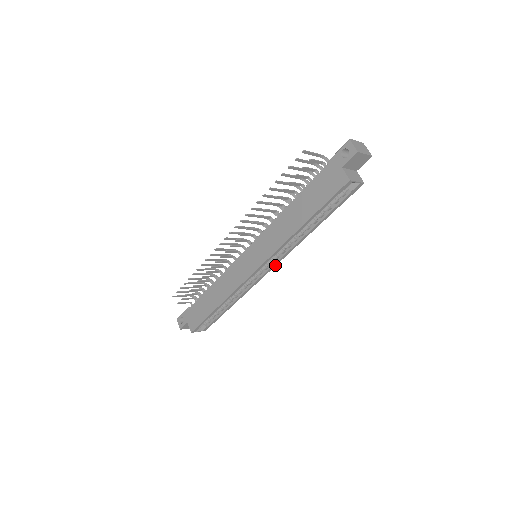
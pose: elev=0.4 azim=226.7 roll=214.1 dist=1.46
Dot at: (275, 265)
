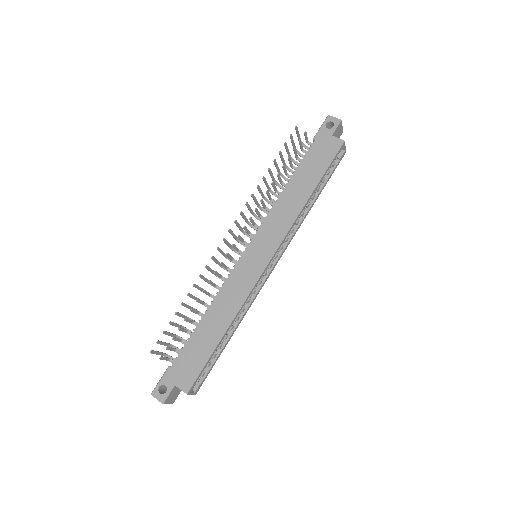
Dot at: (278, 260)
